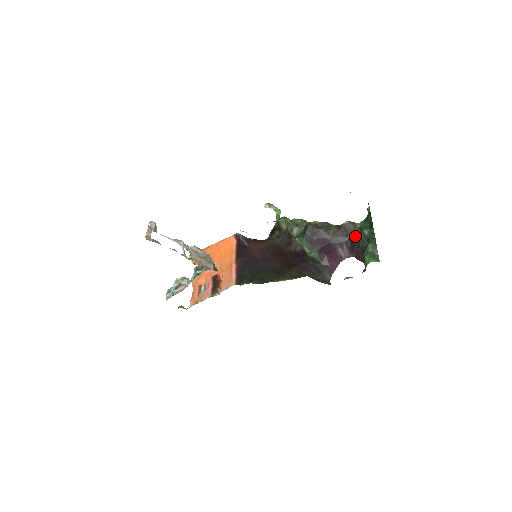
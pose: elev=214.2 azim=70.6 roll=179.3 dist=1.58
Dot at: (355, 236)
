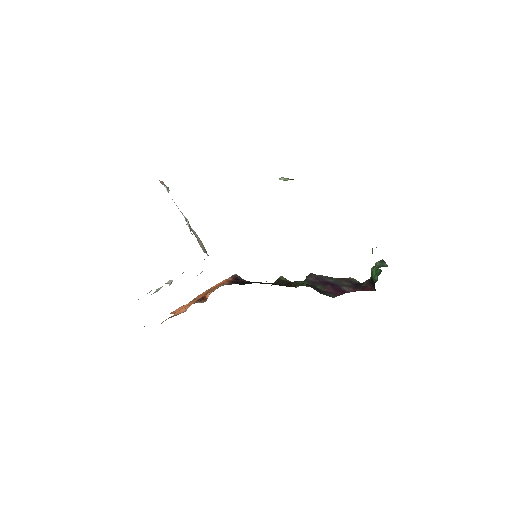
Dot at: (360, 283)
